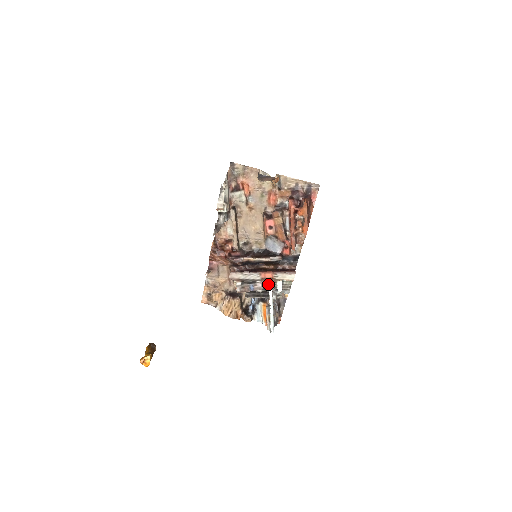
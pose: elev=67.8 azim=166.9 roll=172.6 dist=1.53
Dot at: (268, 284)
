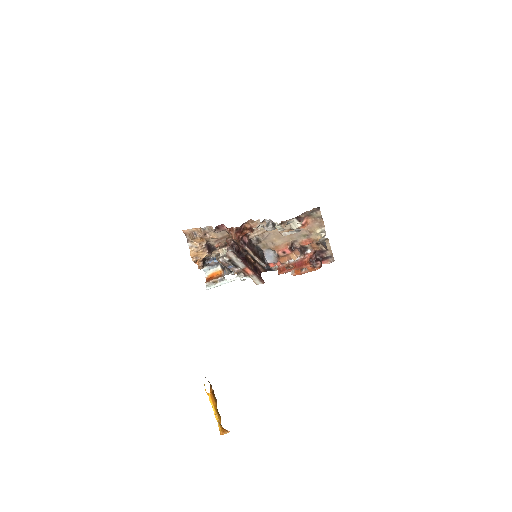
Dot at: (242, 273)
